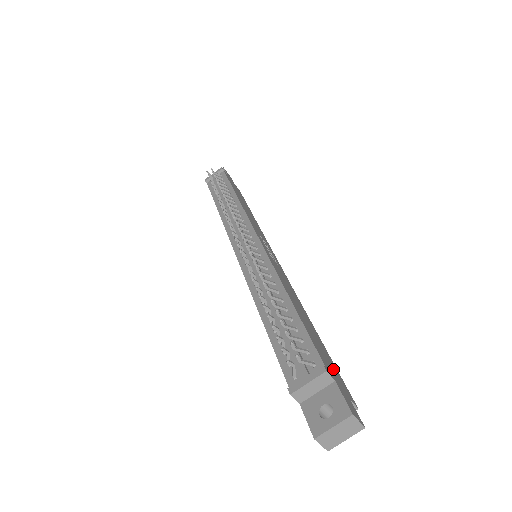
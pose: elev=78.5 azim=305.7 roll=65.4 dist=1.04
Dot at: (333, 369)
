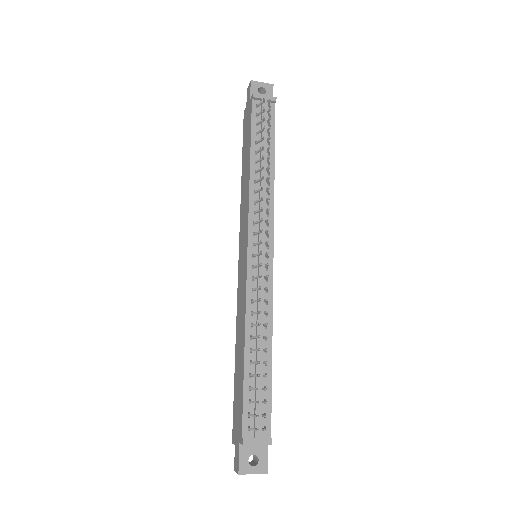
Dot at: occluded
